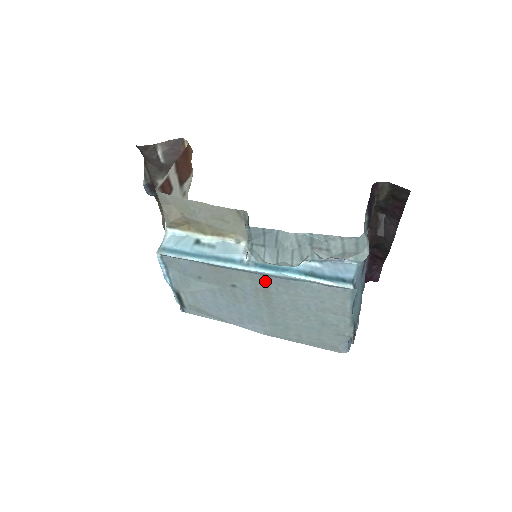
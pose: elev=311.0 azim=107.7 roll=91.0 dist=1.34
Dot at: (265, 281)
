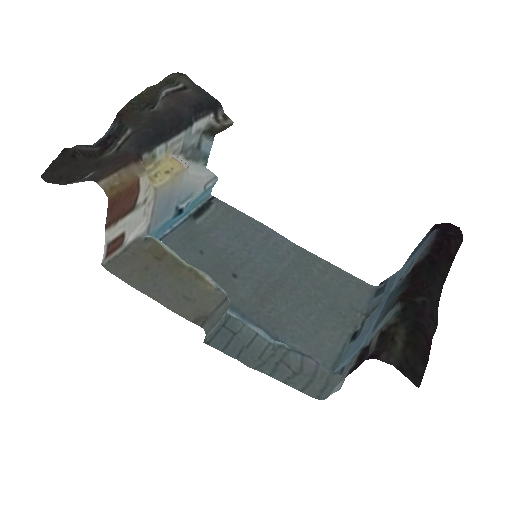
Dot at: (255, 311)
